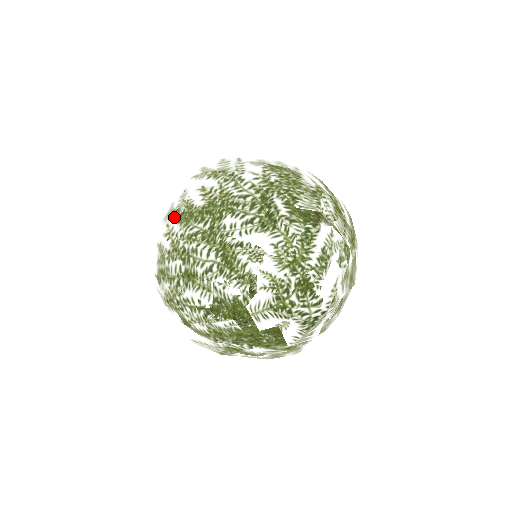
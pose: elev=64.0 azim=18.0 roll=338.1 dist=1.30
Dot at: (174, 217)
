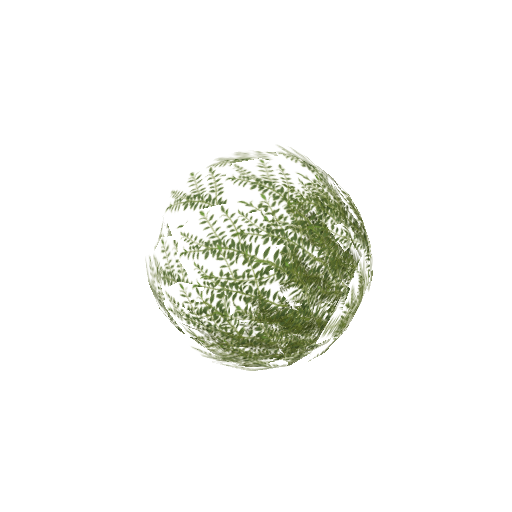
Dot at: (293, 195)
